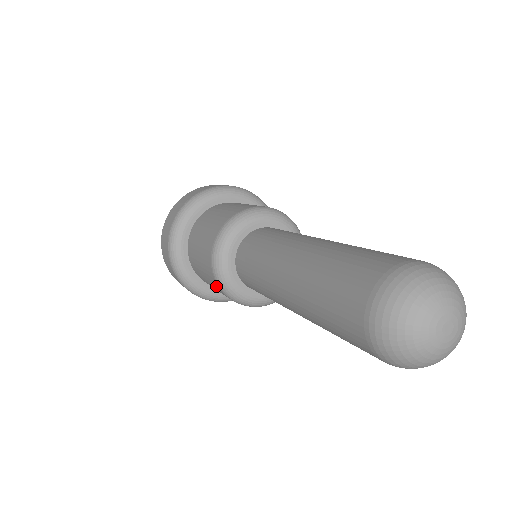
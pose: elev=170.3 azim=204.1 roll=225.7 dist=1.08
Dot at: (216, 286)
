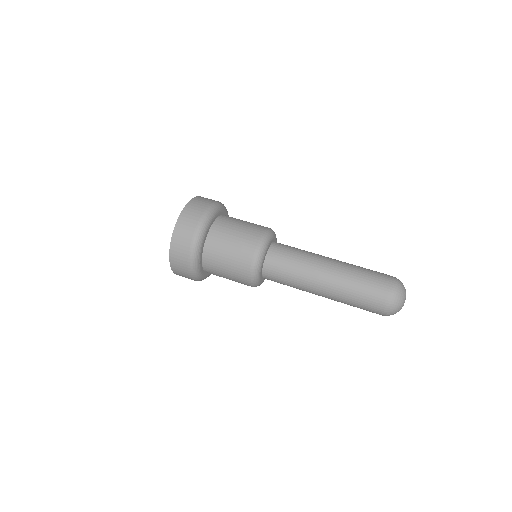
Dot at: (244, 283)
